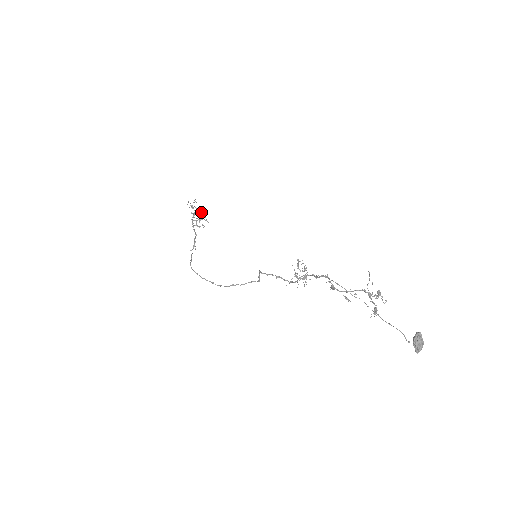
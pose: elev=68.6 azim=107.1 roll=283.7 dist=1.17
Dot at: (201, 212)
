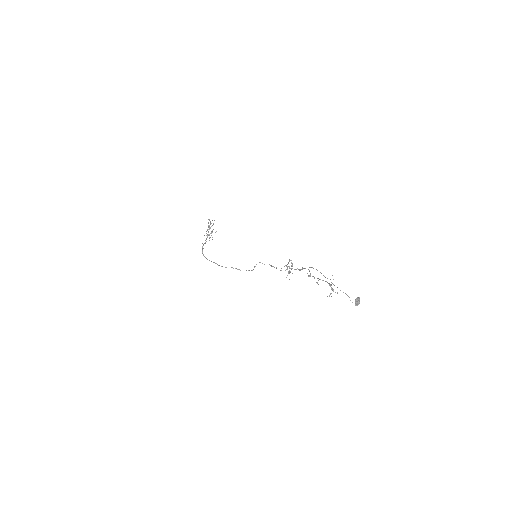
Dot at: (213, 229)
